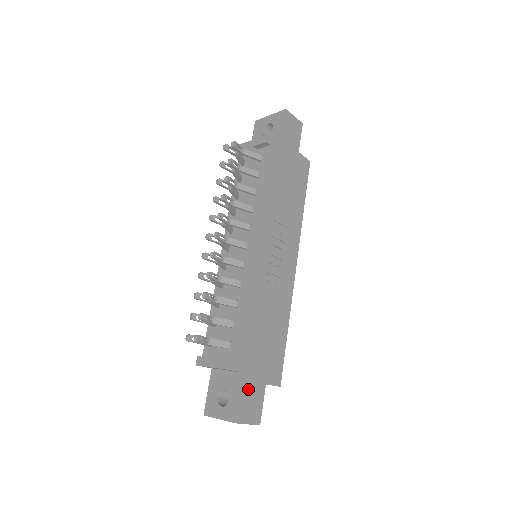
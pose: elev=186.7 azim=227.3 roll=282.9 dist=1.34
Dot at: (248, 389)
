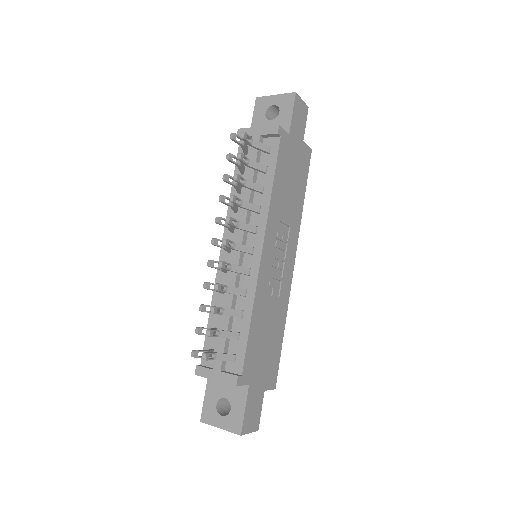
Dot at: (250, 400)
